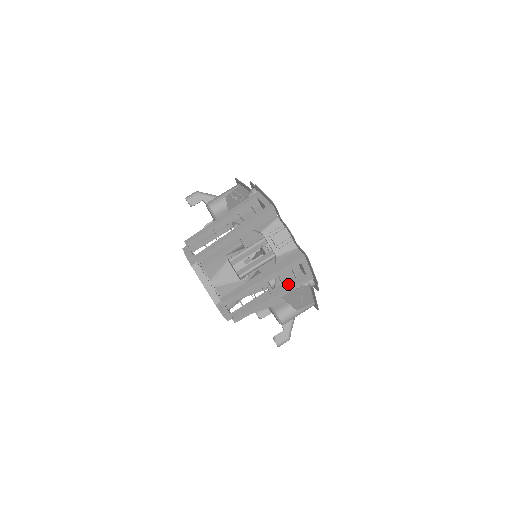
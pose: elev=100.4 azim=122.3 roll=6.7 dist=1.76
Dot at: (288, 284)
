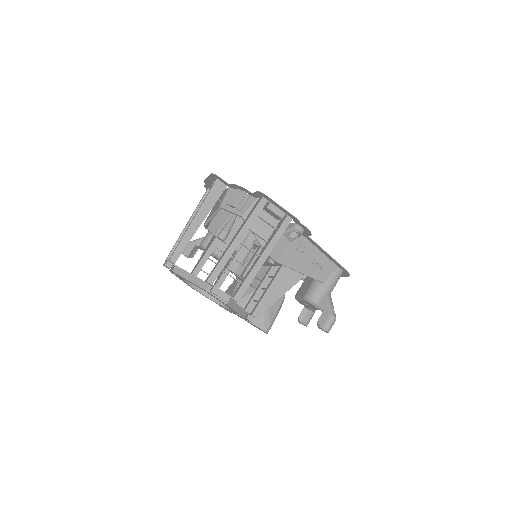
Dot at: (271, 238)
